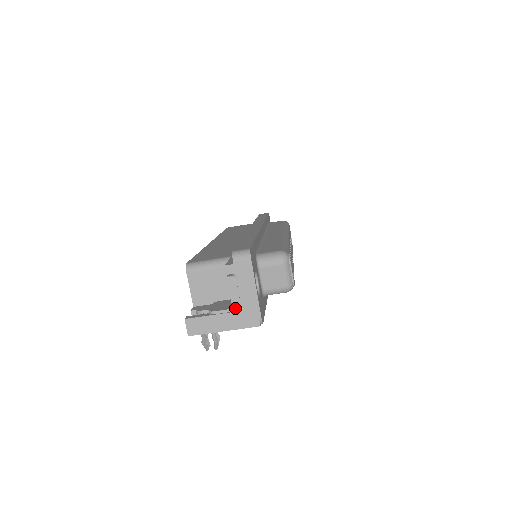
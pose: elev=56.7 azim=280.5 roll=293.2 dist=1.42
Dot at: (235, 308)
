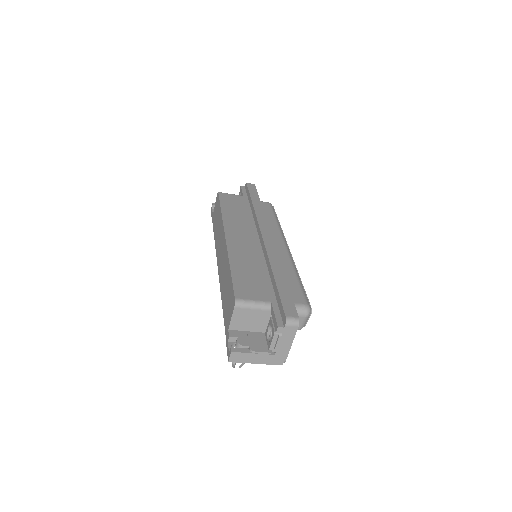
Dot at: (271, 352)
